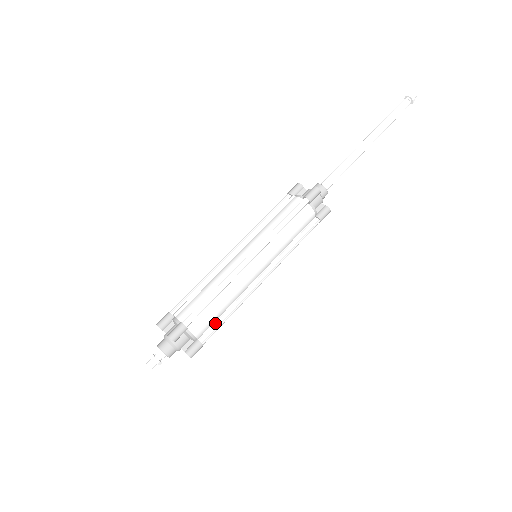
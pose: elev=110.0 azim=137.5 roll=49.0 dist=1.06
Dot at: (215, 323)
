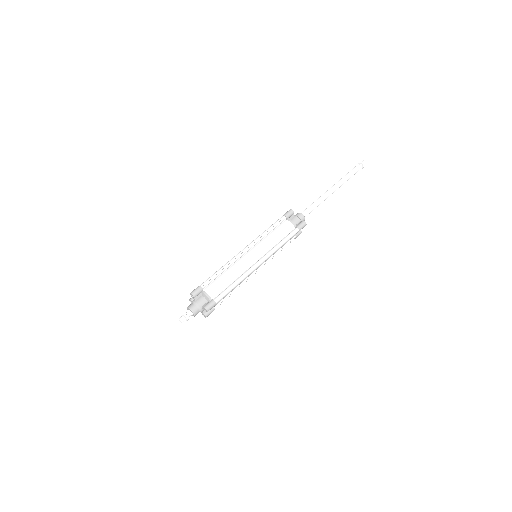
Dot at: (224, 290)
